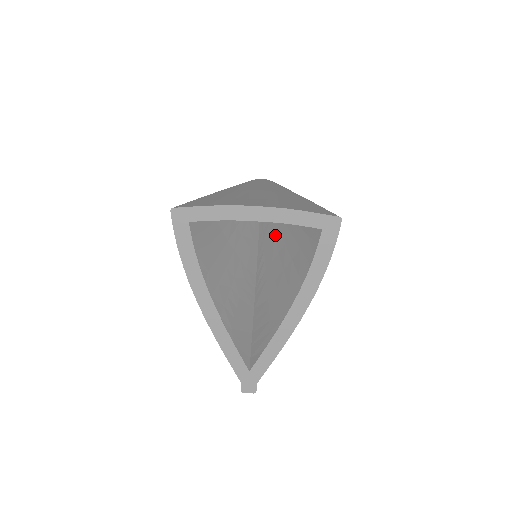
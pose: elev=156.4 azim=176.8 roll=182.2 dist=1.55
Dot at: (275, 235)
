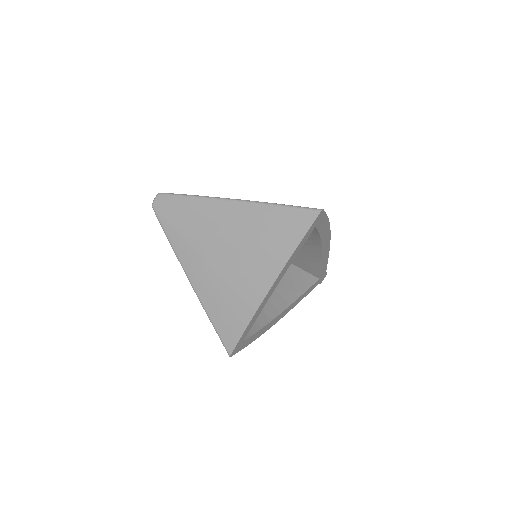
Dot at: occluded
